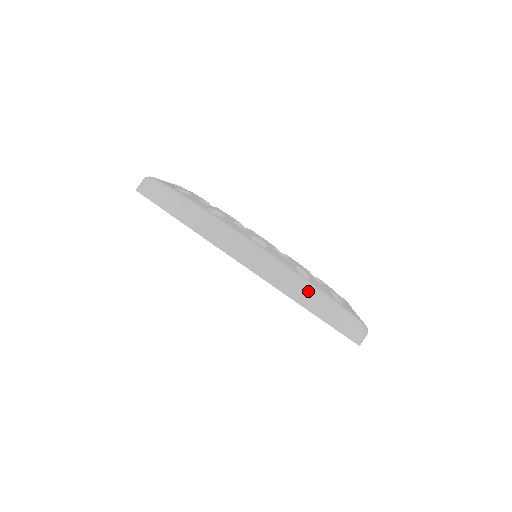
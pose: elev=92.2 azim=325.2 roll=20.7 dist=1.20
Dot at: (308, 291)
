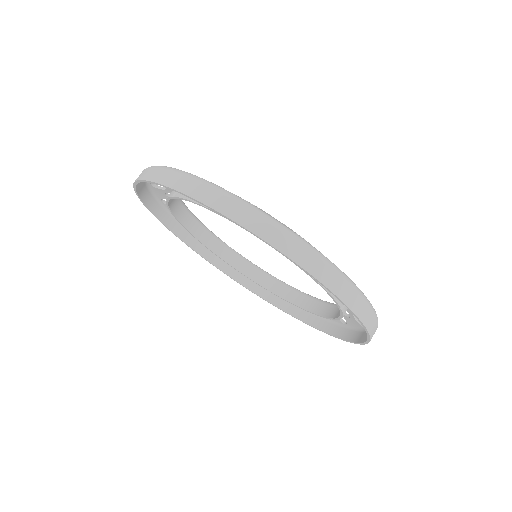
Dot at: (348, 286)
